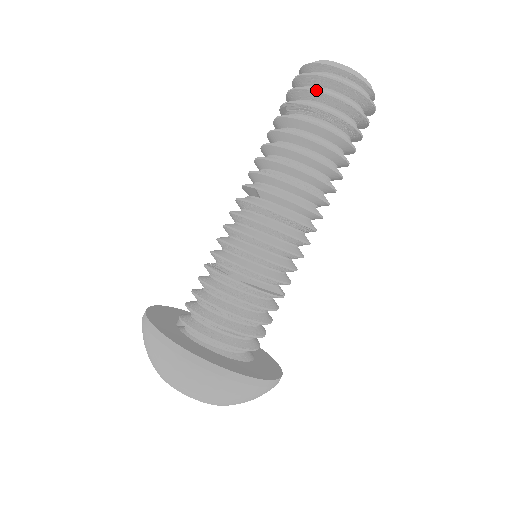
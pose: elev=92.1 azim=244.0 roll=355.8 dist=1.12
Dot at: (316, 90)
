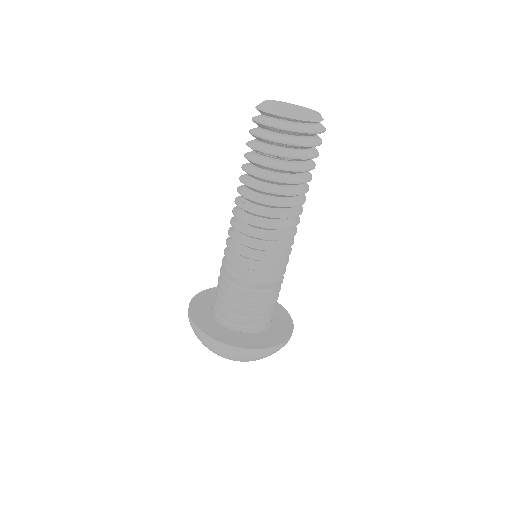
Dot at: (275, 141)
